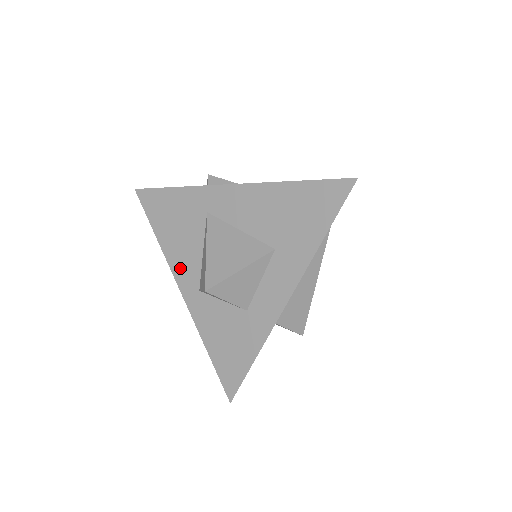
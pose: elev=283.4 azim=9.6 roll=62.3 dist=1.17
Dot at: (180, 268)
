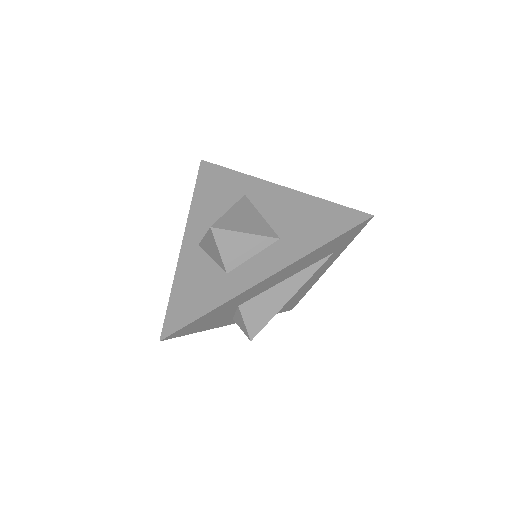
Dot at: (195, 223)
